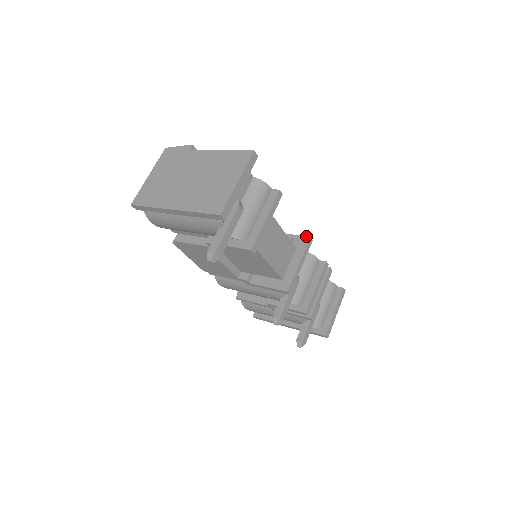
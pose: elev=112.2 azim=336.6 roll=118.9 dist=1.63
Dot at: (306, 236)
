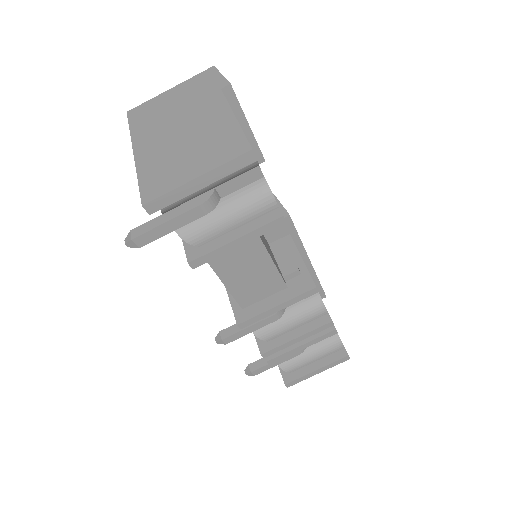
Dot at: occluded
